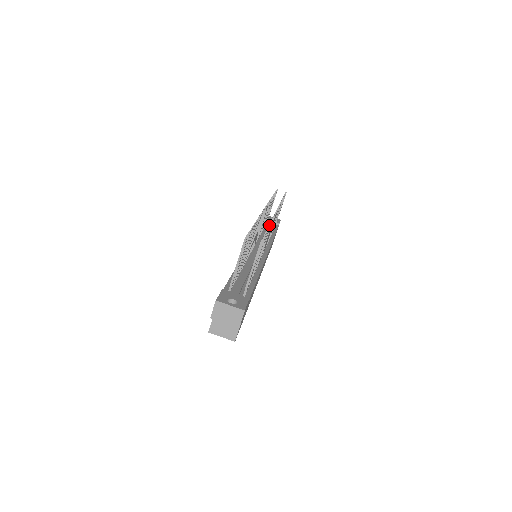
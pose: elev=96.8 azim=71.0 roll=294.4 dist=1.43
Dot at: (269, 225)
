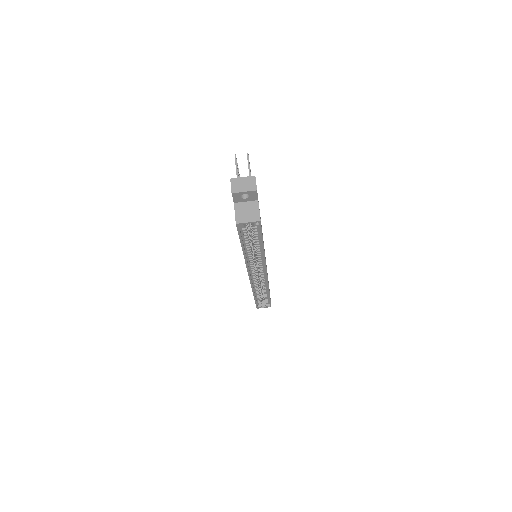
Dot at: occluded
